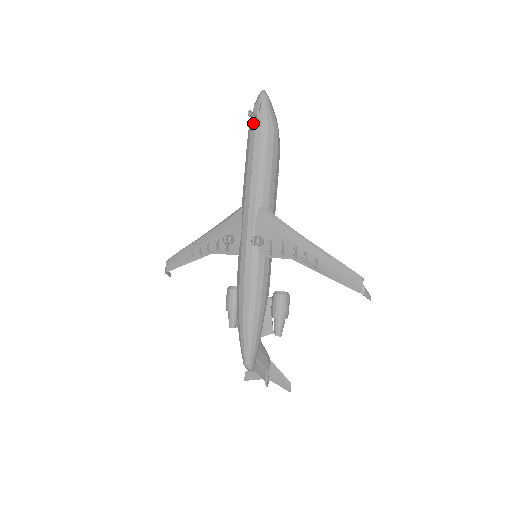
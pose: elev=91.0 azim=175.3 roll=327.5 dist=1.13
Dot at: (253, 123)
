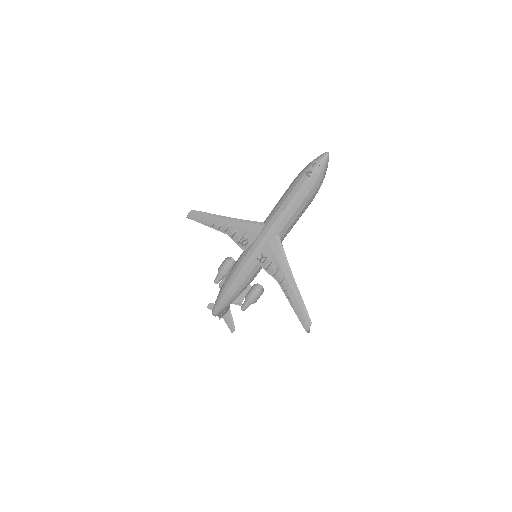
Dot at: (306, 175)
